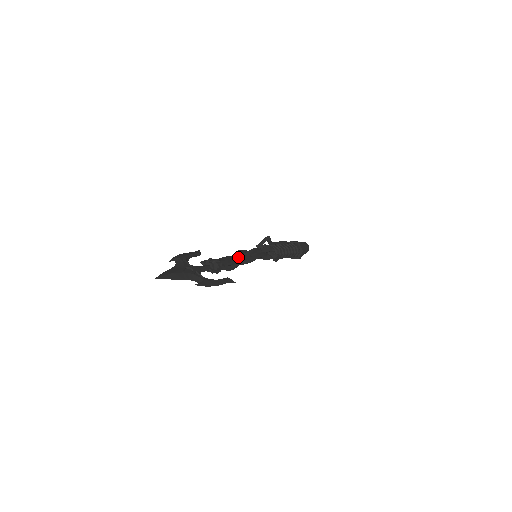
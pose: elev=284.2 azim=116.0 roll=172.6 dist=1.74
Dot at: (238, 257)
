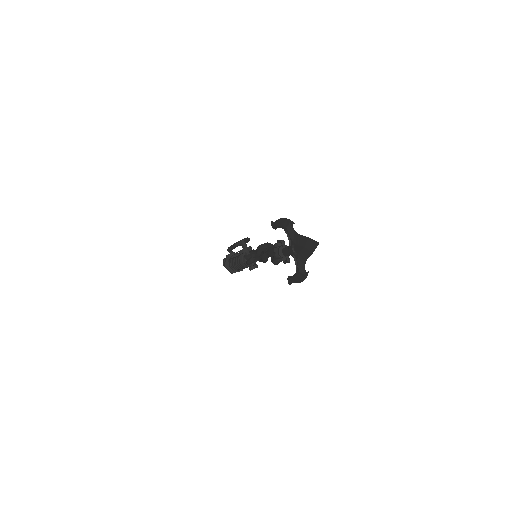
Dot at: occluded
